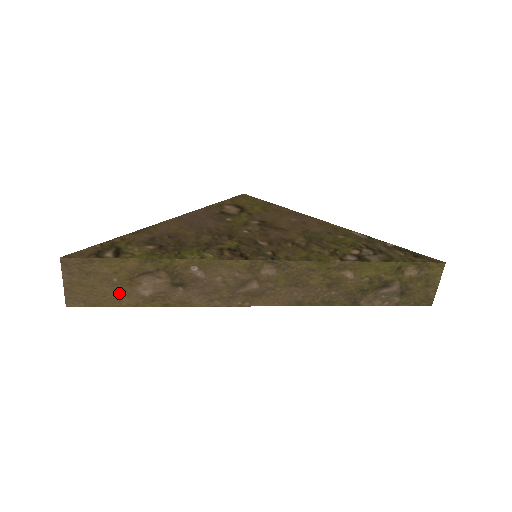
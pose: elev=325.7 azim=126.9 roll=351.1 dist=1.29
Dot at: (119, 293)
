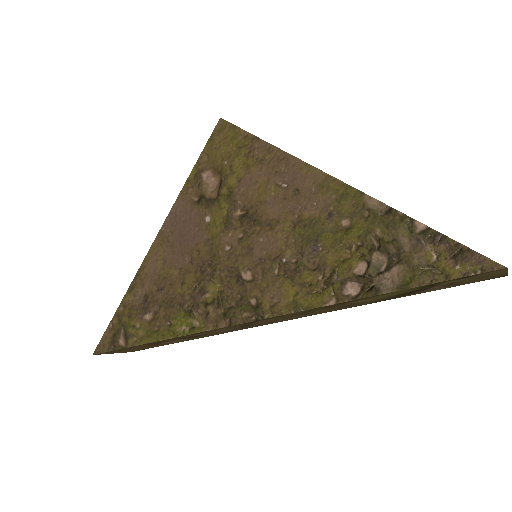
Dot at: (154, 346)
